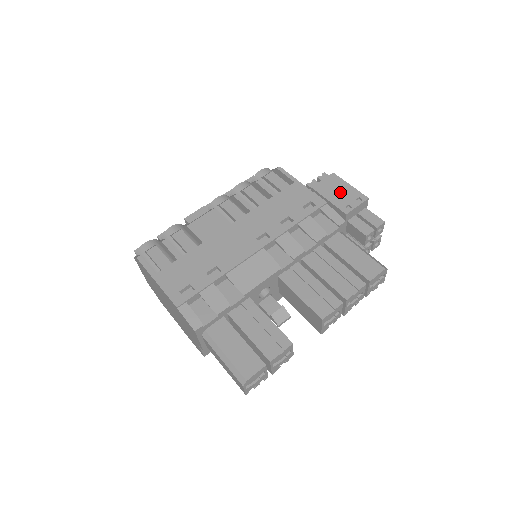
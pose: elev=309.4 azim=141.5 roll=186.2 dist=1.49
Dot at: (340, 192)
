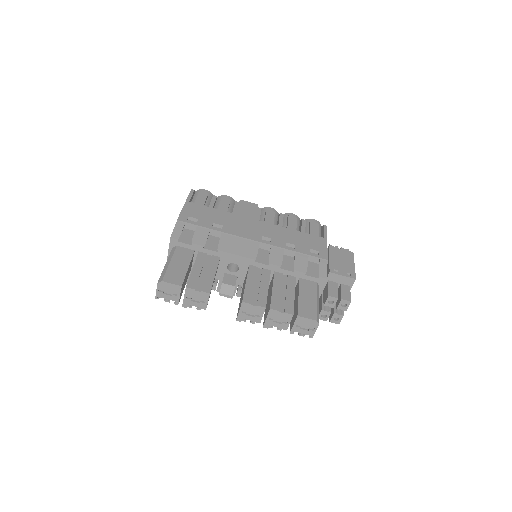
Dot at: (343, 262)
